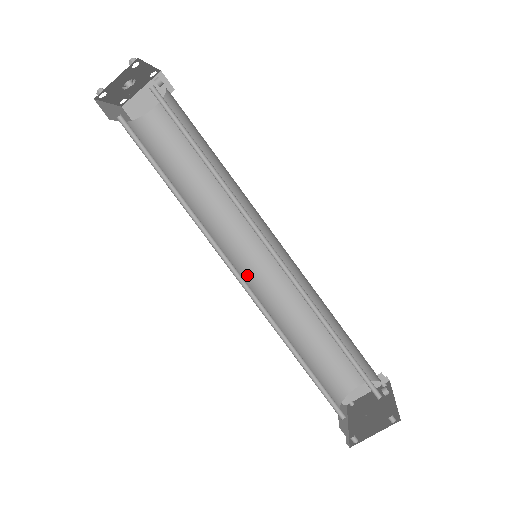
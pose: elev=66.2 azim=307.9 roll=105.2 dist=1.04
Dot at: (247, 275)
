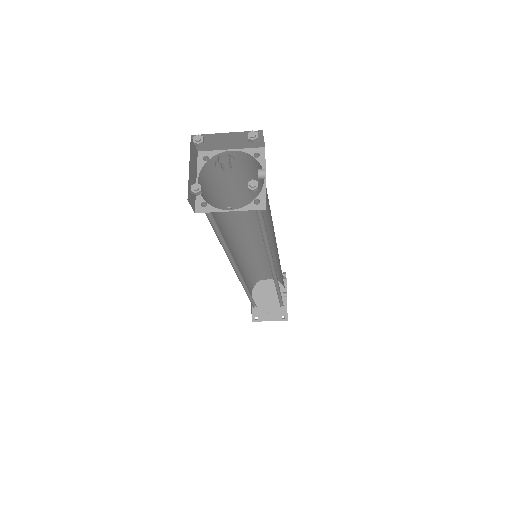
Dot at: (238, 250)
